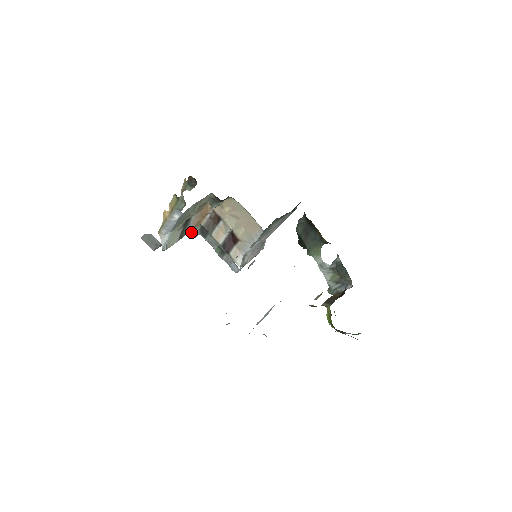
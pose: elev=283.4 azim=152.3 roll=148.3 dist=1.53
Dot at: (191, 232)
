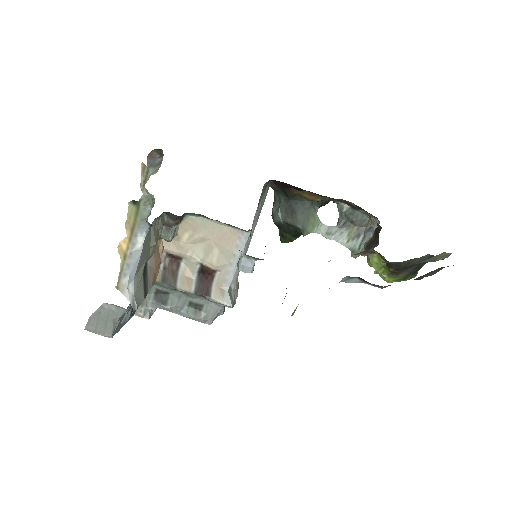
Dot at: (141, 313)
